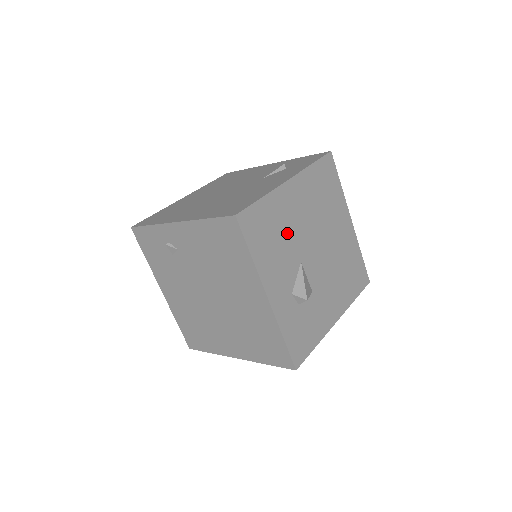
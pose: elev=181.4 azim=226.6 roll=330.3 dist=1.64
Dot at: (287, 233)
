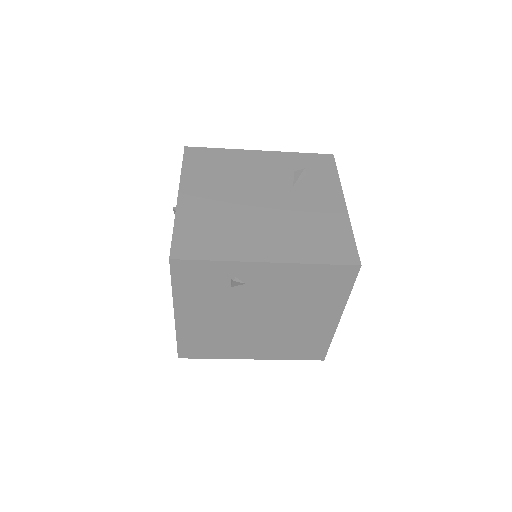
Dot at: occluded
